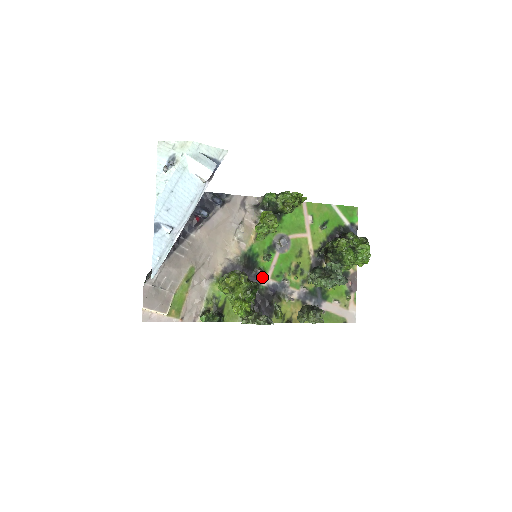
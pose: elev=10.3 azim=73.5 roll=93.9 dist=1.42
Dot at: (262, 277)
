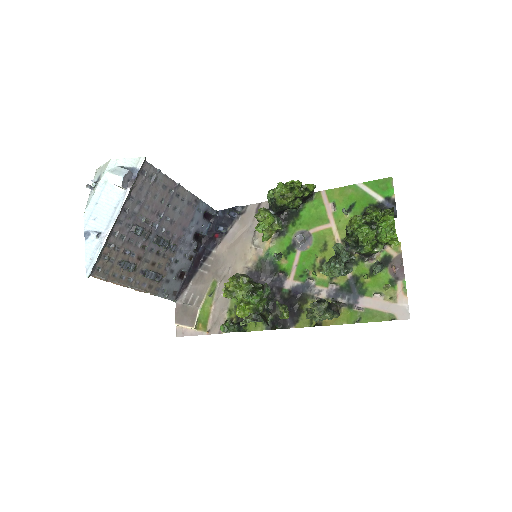
Dot at: (284, 280)
